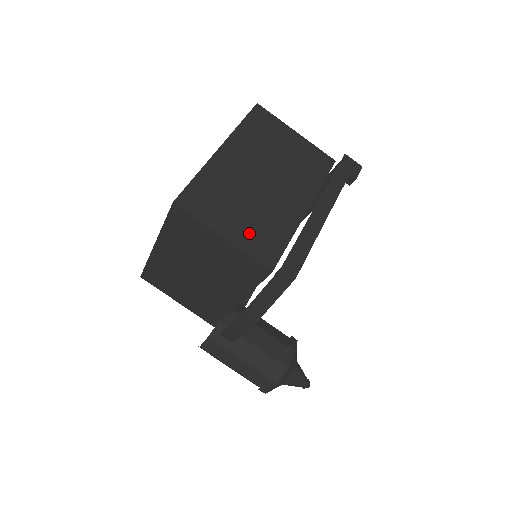
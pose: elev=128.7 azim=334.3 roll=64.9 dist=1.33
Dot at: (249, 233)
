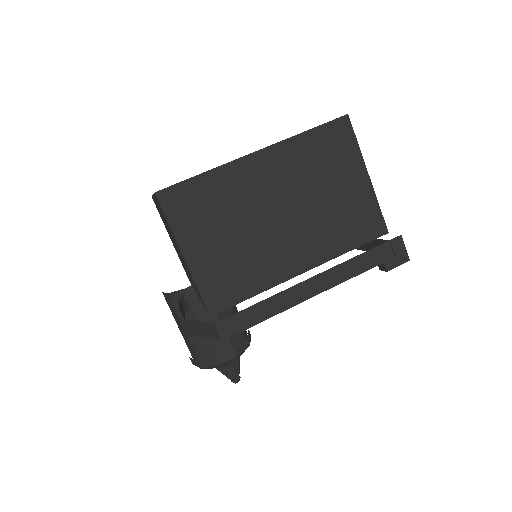
Dot at: (215, 265)
